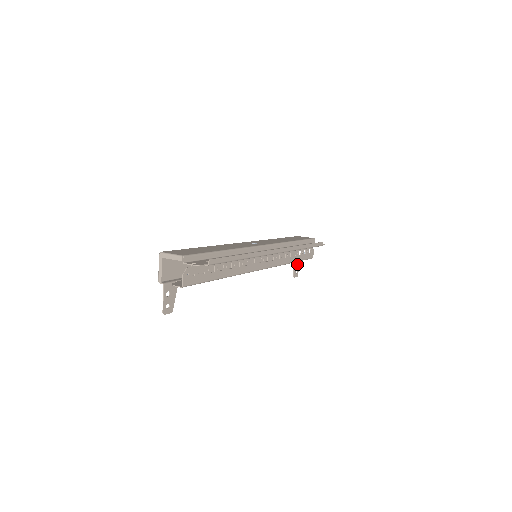
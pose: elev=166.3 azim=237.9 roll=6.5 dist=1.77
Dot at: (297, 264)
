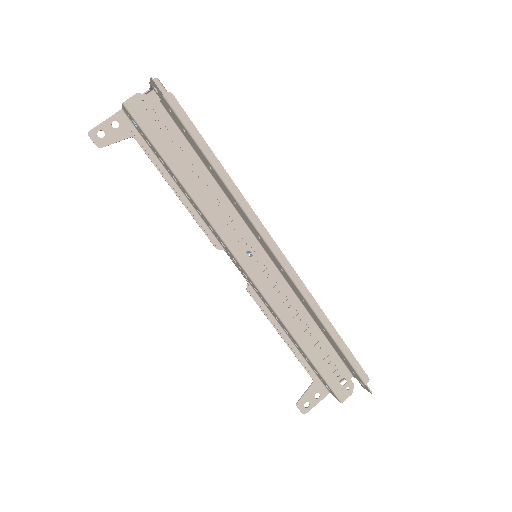
Dot at: occluded
